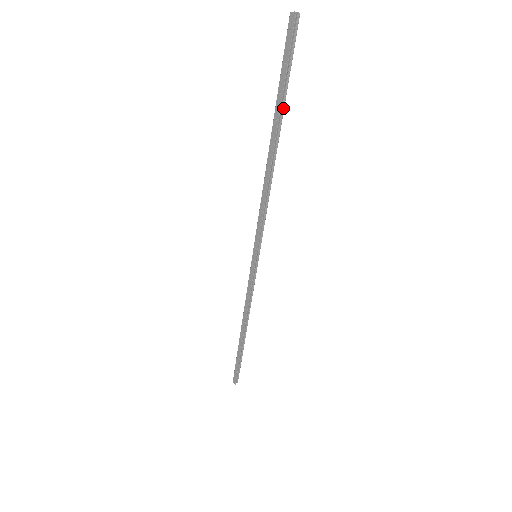
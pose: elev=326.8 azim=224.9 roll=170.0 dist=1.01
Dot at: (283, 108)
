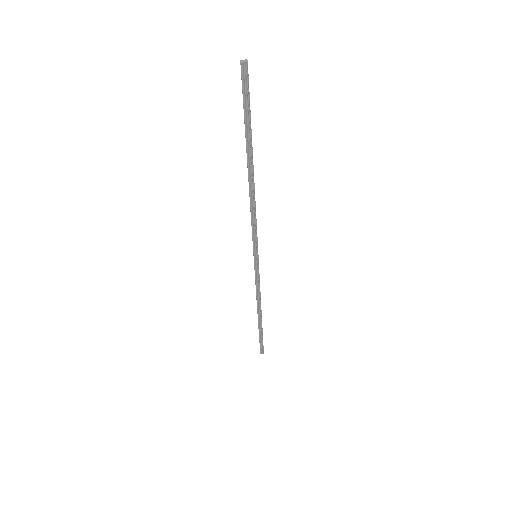
Dot at: (250, 140)
